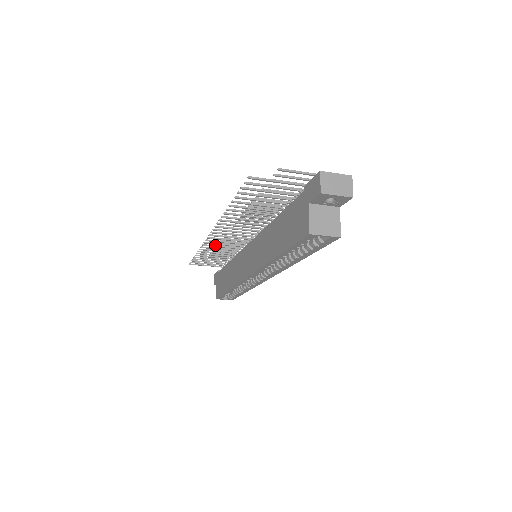
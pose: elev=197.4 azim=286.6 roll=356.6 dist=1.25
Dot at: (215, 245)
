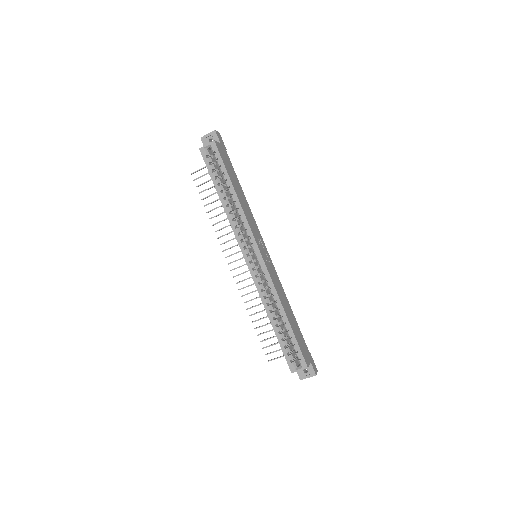
Dot at: (250, 292)
